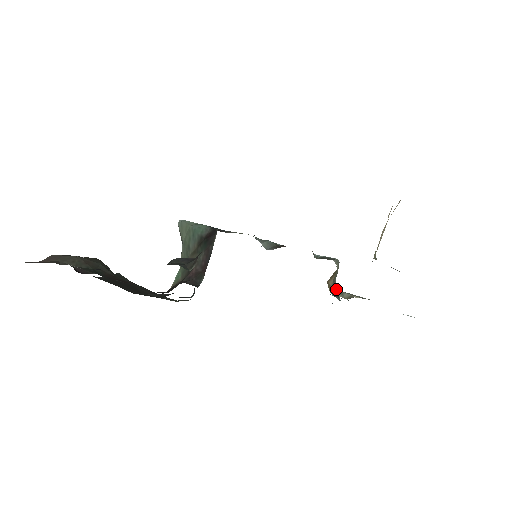
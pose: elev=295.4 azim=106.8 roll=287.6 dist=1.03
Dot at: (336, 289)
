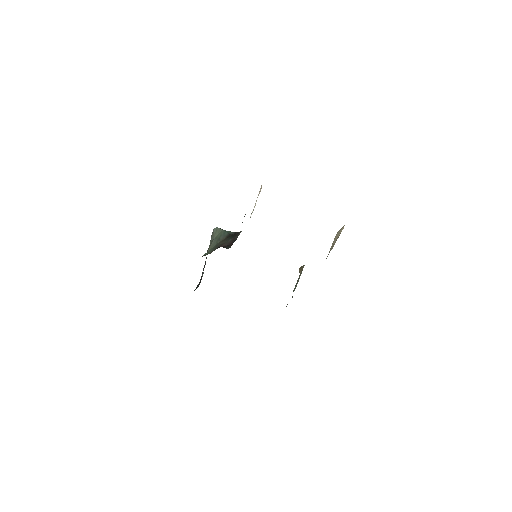
Dot at: occluded
